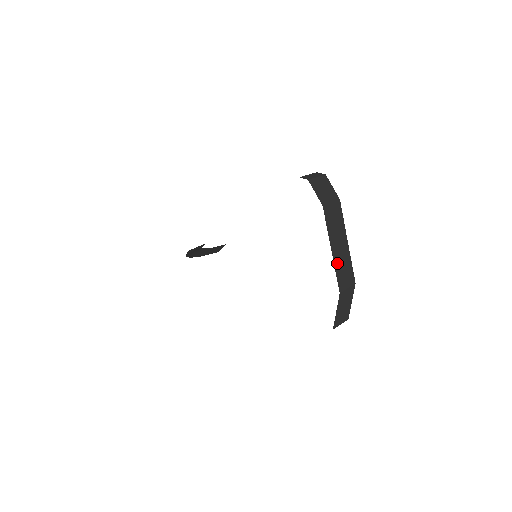
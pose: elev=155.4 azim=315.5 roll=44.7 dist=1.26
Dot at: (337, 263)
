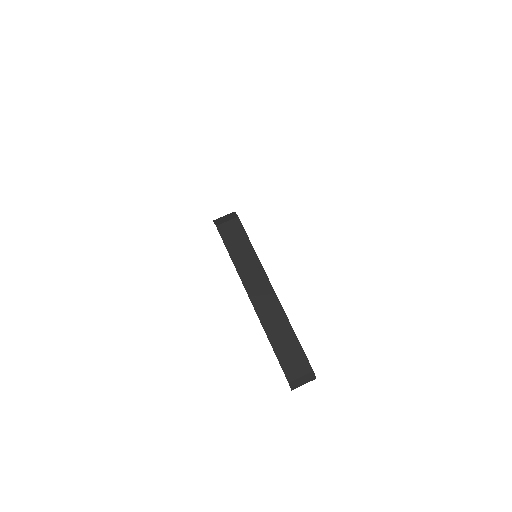
Dot at: occluded
